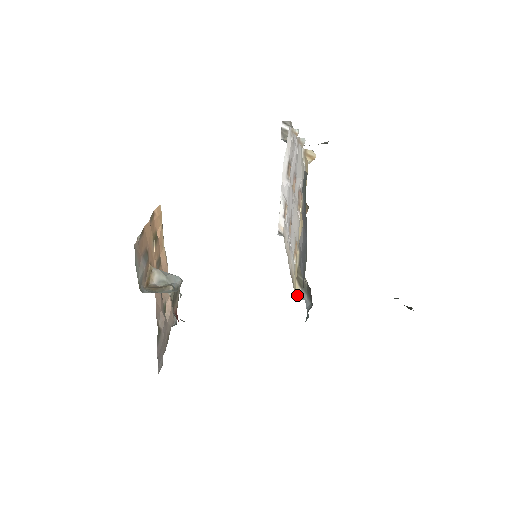
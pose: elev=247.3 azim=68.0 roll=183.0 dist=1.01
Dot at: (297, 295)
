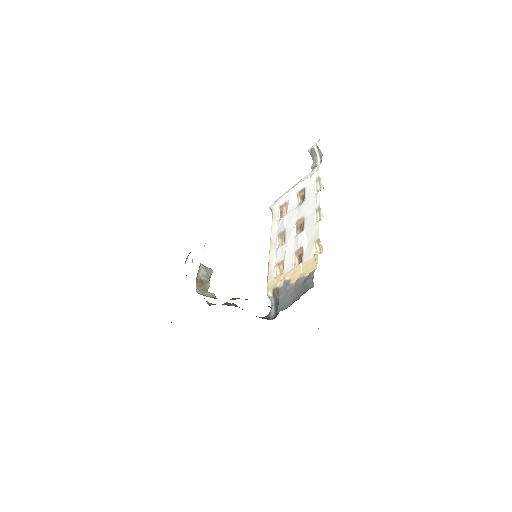
Dot at: (268, 295)
